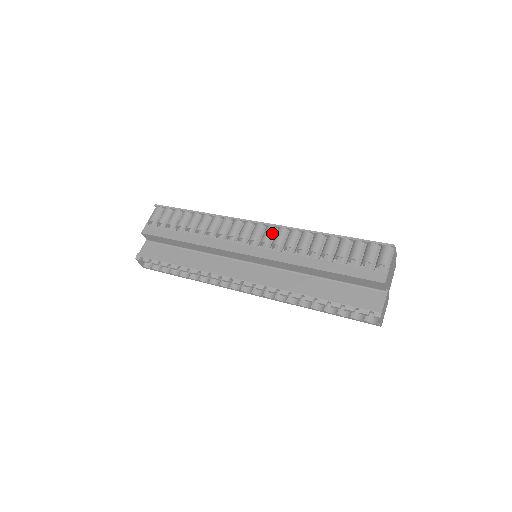
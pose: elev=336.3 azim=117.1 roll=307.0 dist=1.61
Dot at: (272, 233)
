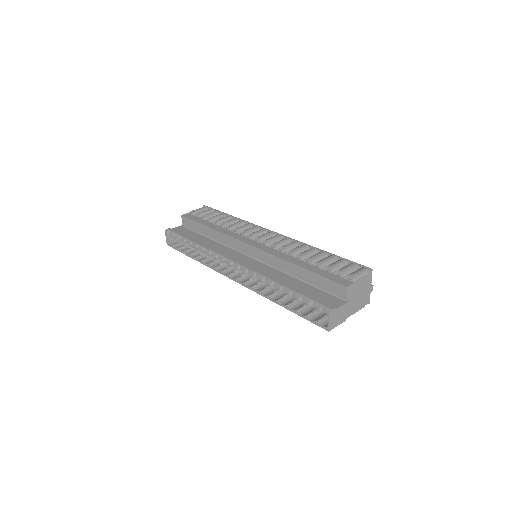
Dot at: (278, 239)
